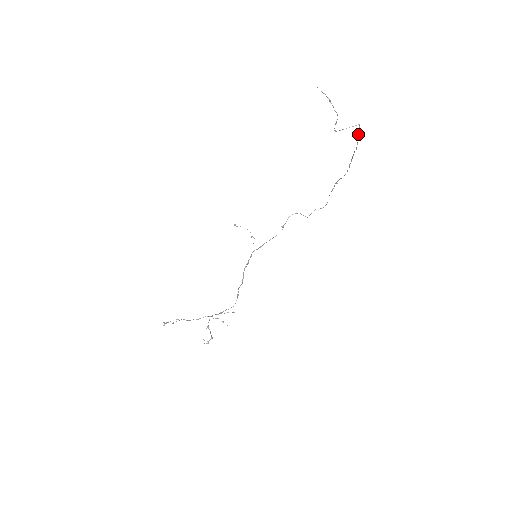
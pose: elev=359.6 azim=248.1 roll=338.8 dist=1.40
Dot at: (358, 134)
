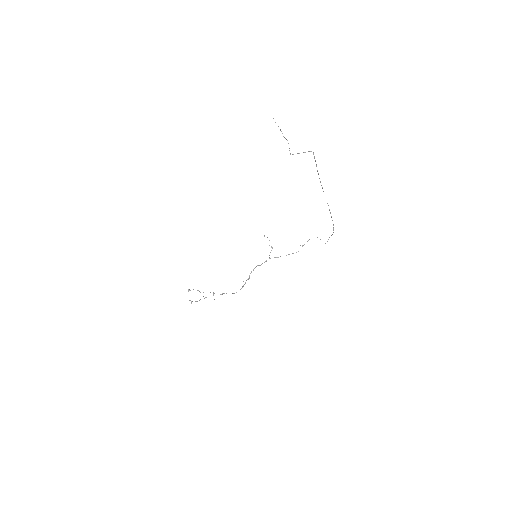
Dot at: (315, 160)
